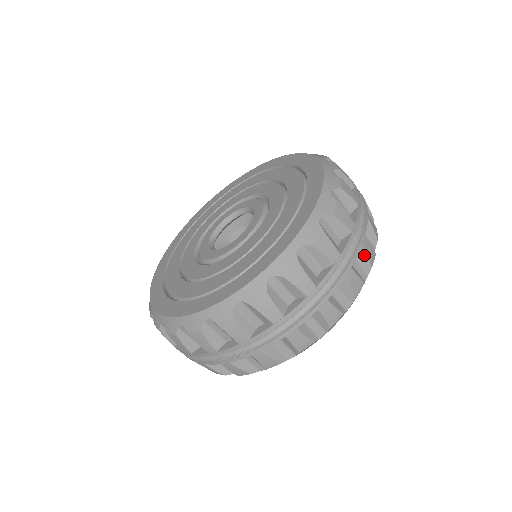
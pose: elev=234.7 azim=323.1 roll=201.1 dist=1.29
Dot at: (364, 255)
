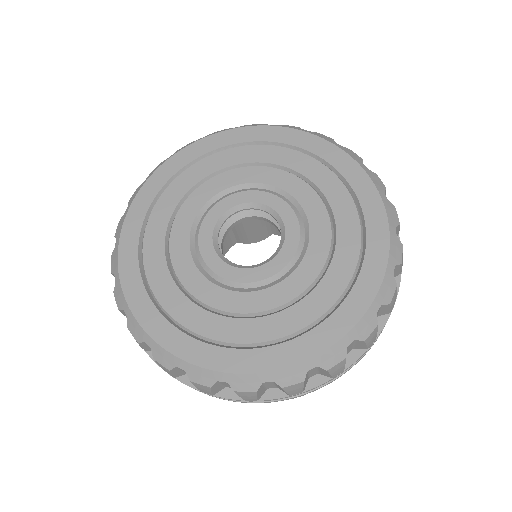
Dot at: occluded
